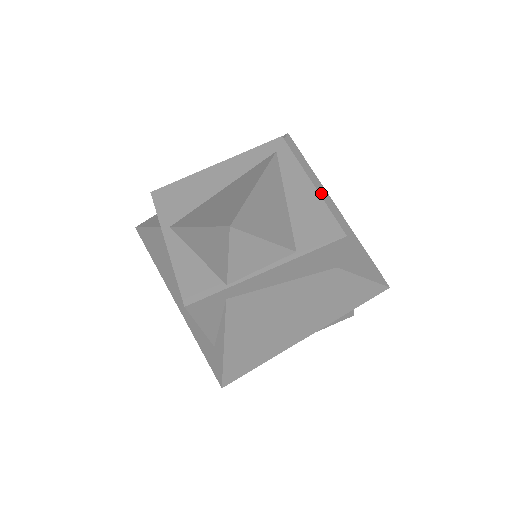
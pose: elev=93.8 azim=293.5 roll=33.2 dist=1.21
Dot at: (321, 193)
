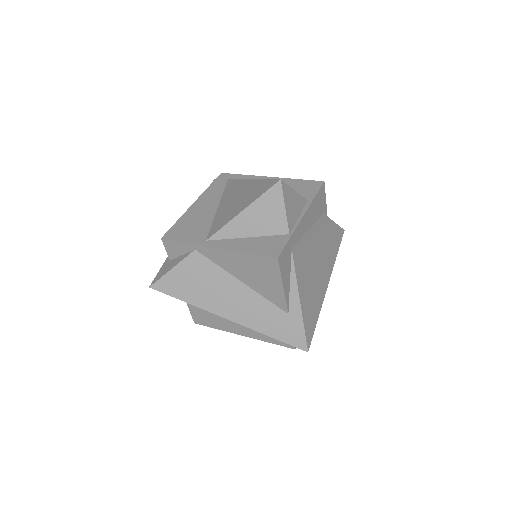
Dot at: occluded
